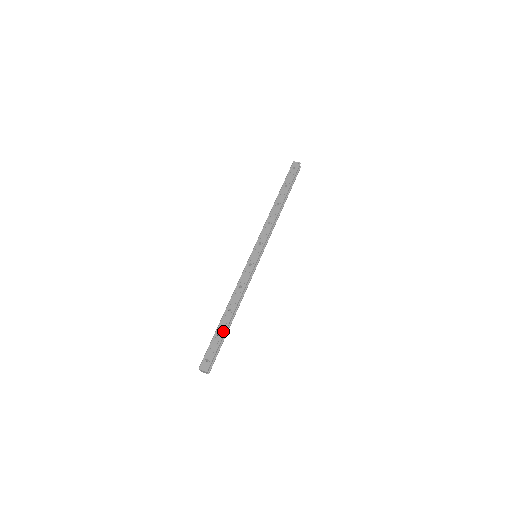
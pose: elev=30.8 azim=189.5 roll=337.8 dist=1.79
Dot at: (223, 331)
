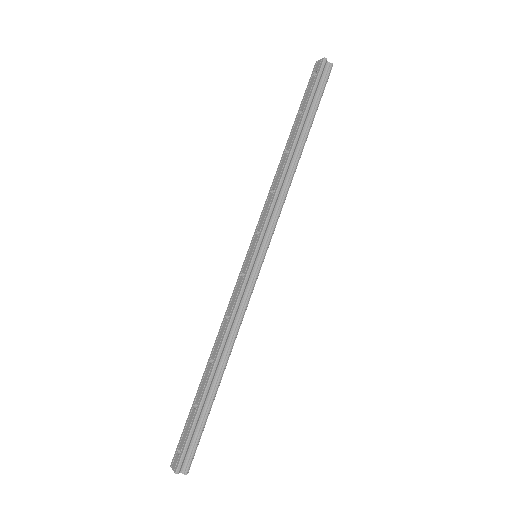
Dot at: (199, 400)
